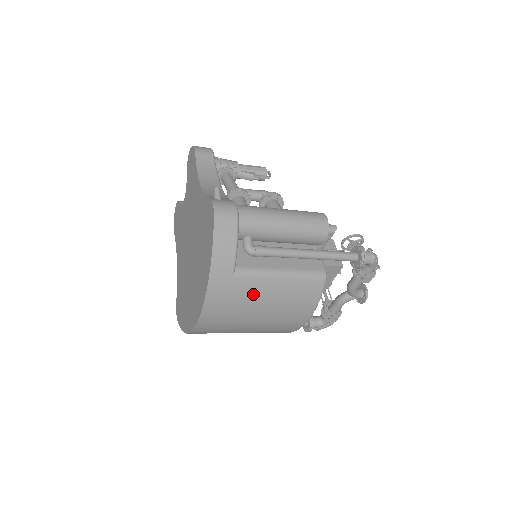
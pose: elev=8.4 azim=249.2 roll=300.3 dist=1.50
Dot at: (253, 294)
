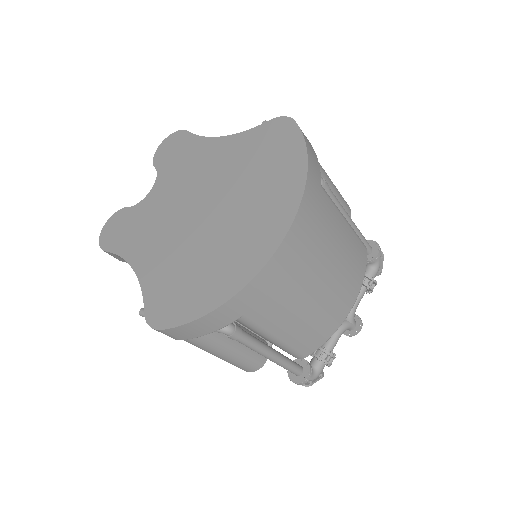
Dot at: (331, 226)
